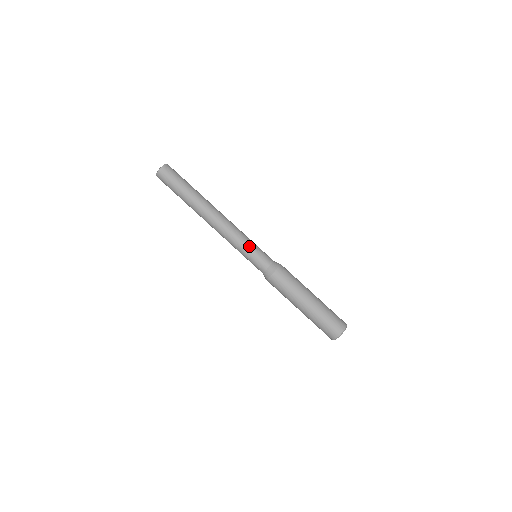
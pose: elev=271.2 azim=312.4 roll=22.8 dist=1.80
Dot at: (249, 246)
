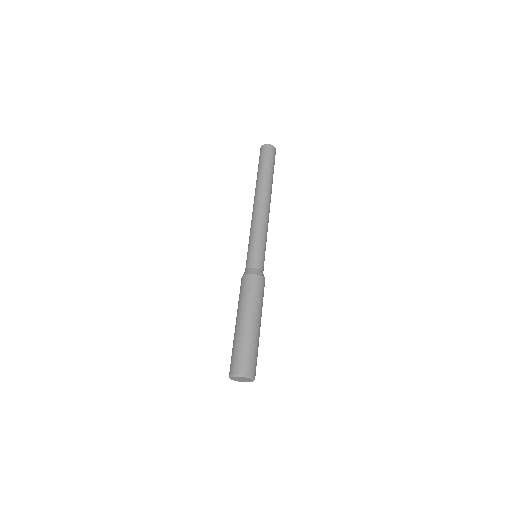
Dot at: (257, 241)
